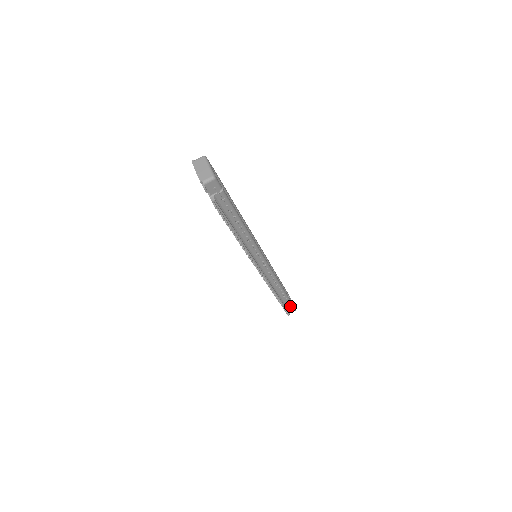
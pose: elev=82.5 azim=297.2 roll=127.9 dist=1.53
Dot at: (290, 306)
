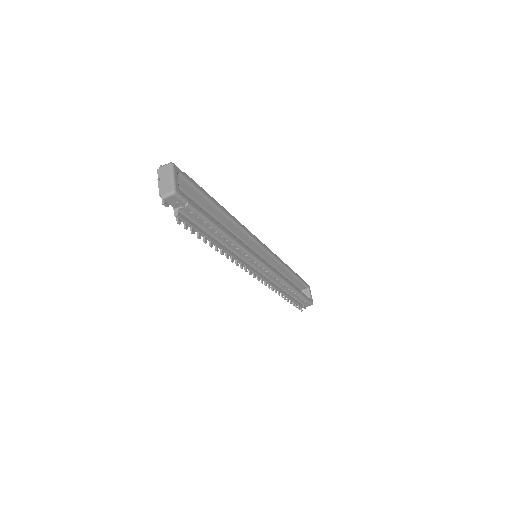
Dot at: (305, 301)
